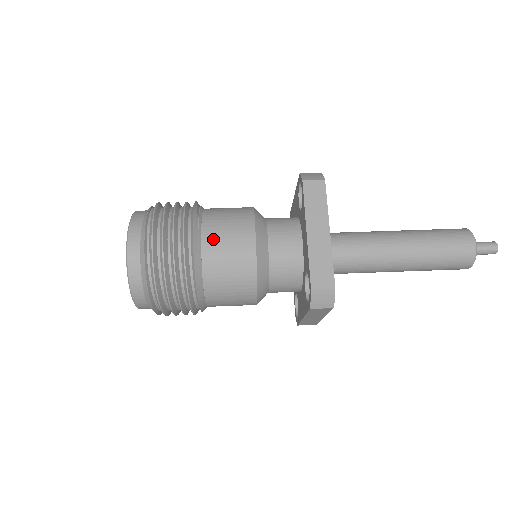
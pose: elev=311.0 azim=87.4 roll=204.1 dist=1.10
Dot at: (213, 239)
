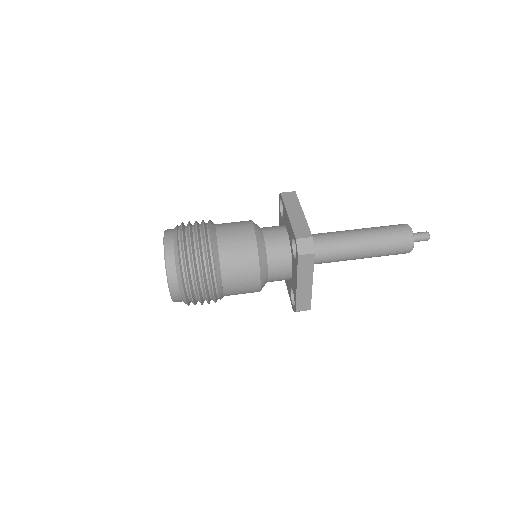
Dot at: (224, 230)
